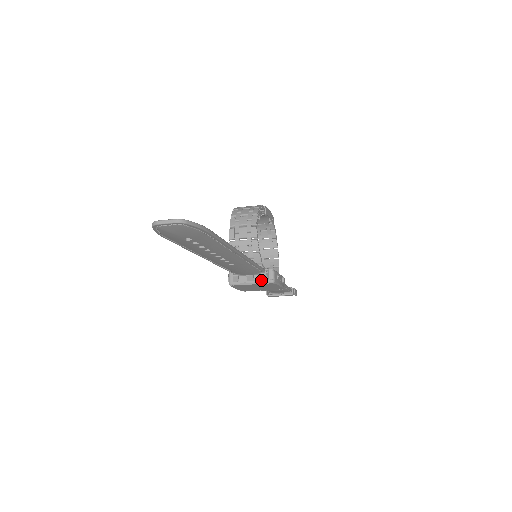
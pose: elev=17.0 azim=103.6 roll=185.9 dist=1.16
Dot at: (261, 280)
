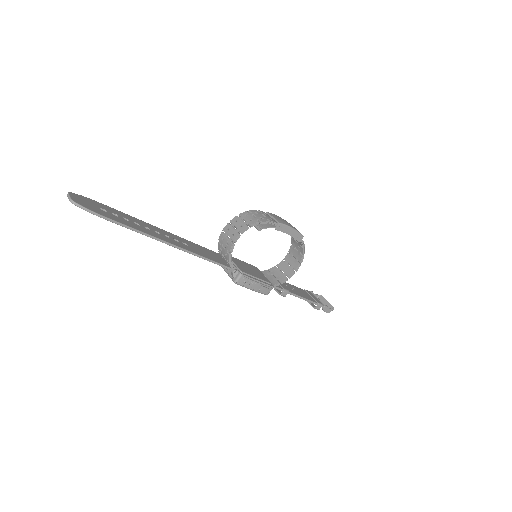
Dot at: (231, 275)
